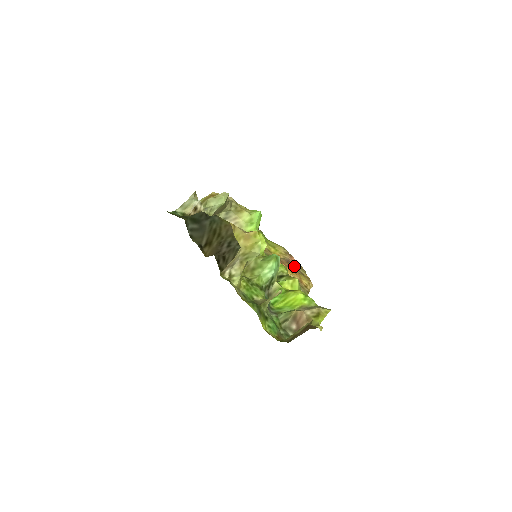
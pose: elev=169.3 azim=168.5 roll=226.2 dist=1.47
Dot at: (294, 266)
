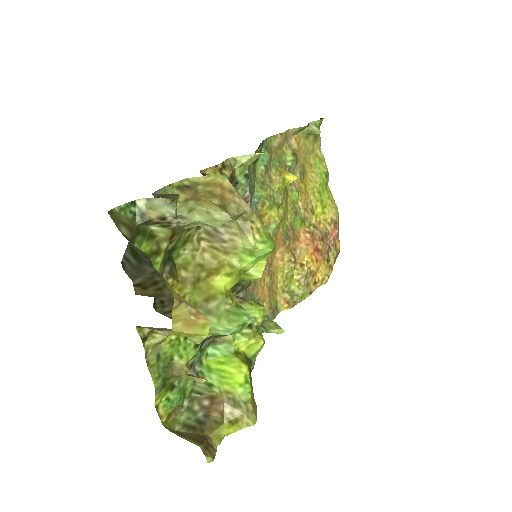
Dot at: (327, 245)
